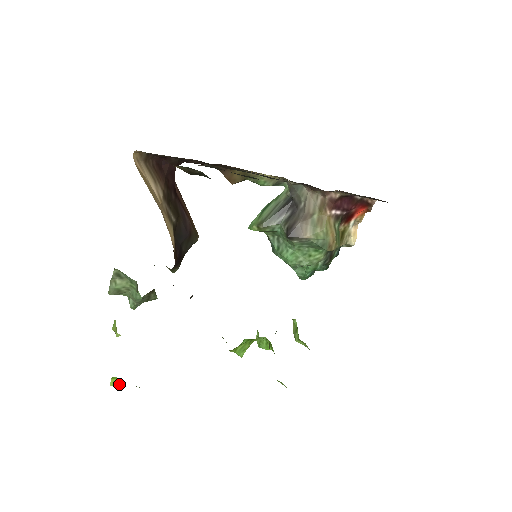
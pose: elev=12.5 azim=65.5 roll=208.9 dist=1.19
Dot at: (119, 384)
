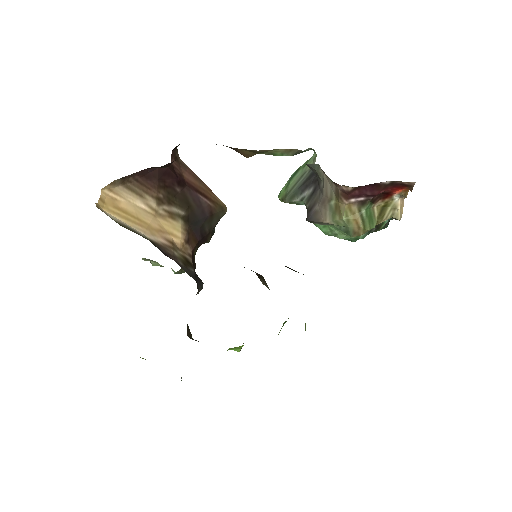
Dot at: occluded
